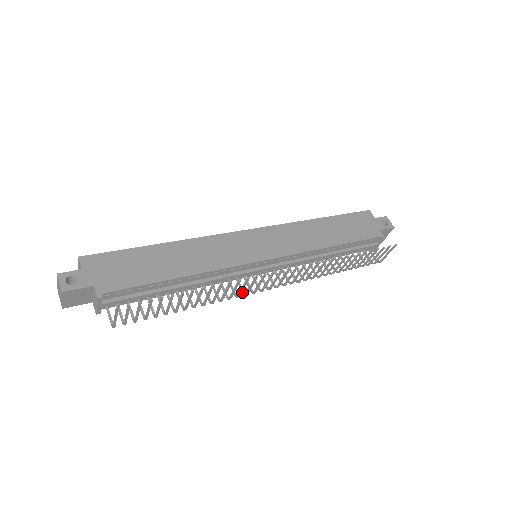
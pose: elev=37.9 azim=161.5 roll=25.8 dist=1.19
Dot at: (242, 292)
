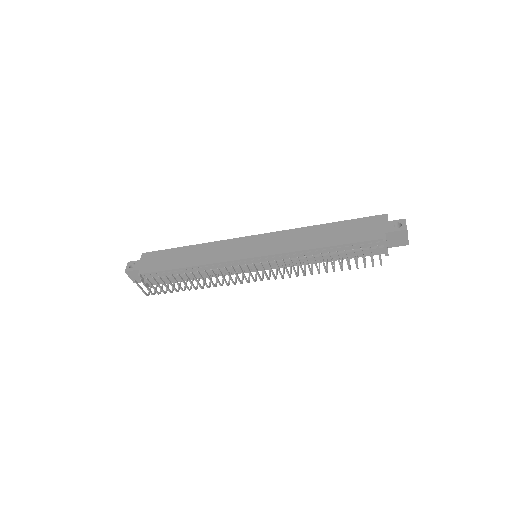
Dot at: (235, 282)
